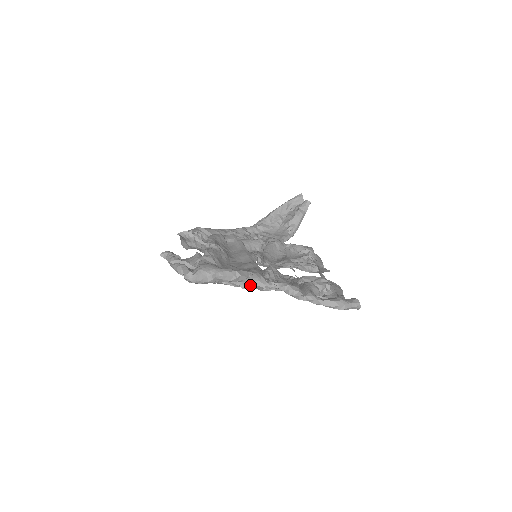
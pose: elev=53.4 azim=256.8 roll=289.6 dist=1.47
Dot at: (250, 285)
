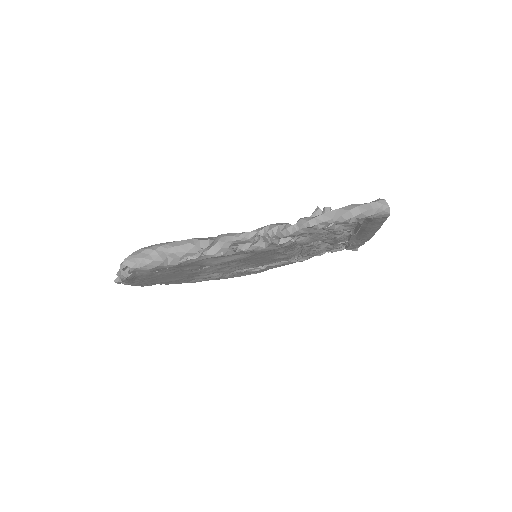
Dot at: (215, 246)
